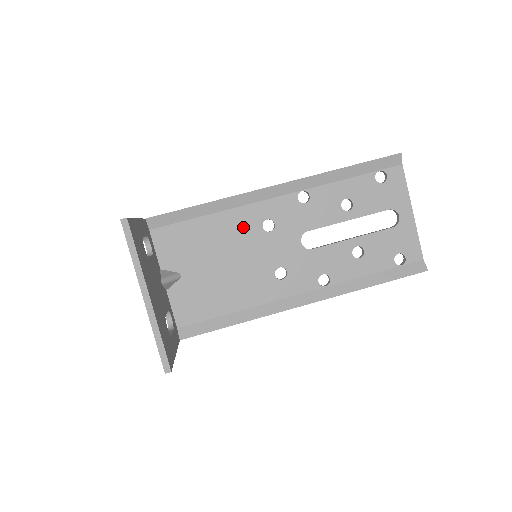
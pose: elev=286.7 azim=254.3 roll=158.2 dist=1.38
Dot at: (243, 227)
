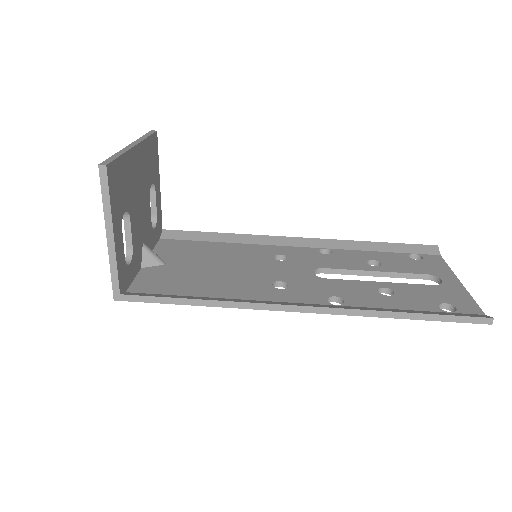
Dot at: (253, 253)
